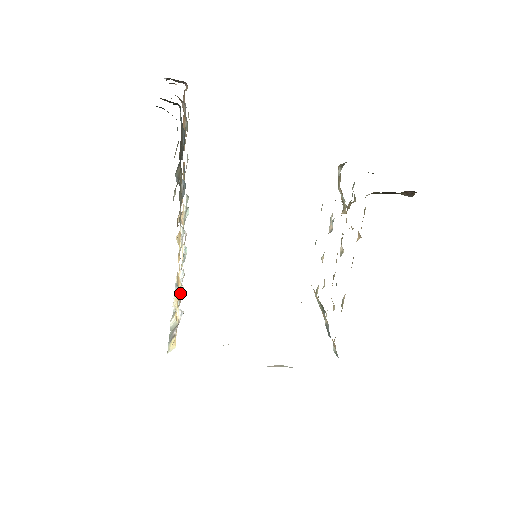
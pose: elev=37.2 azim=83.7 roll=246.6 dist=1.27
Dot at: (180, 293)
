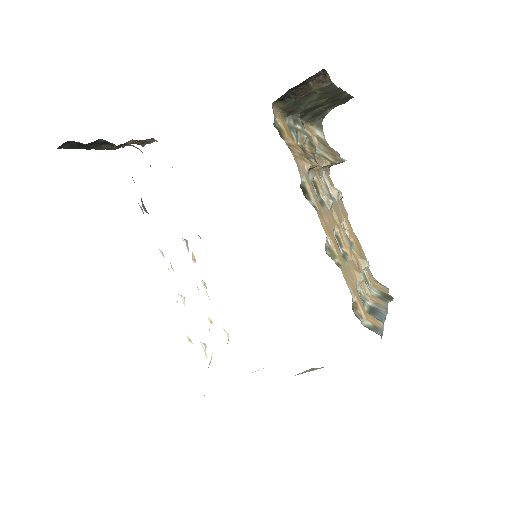
Dot at: occluded
